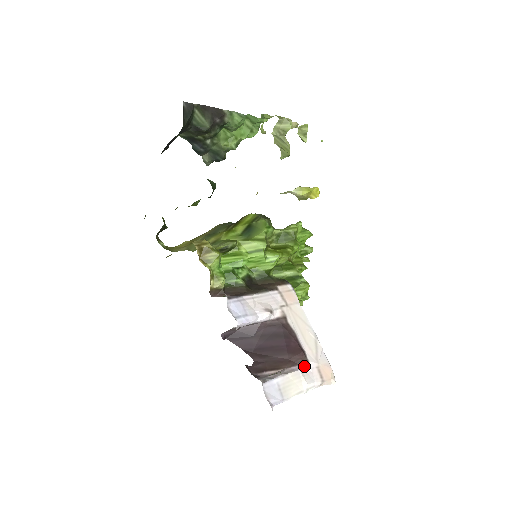
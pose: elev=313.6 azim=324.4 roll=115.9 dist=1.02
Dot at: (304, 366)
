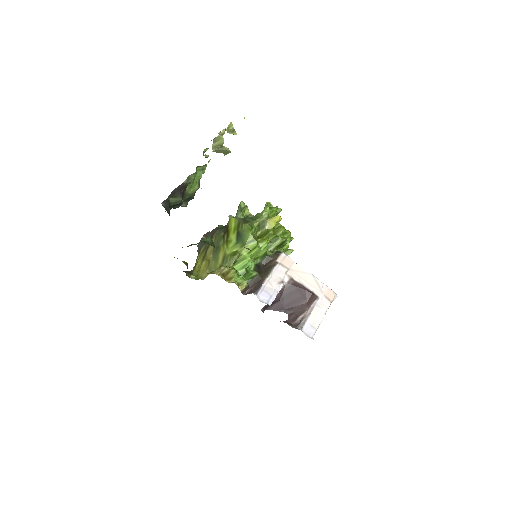
Dot at: (317, 301)
